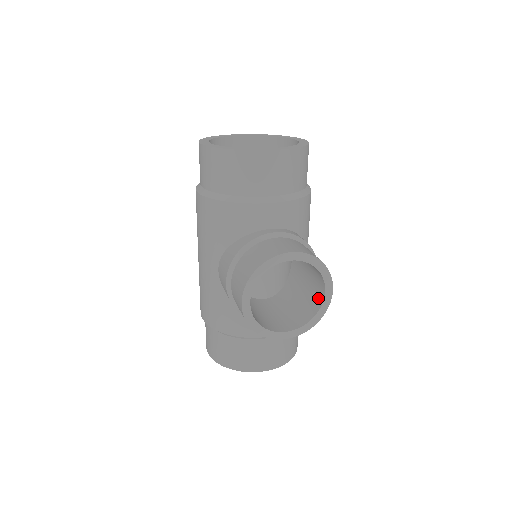
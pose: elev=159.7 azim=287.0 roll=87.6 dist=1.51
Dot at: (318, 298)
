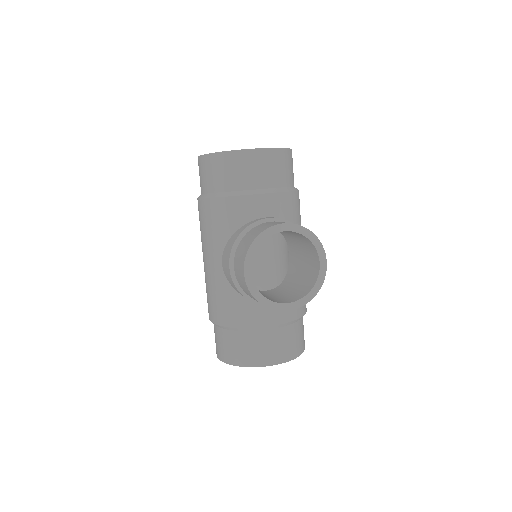
Dot at: (314, 272)
